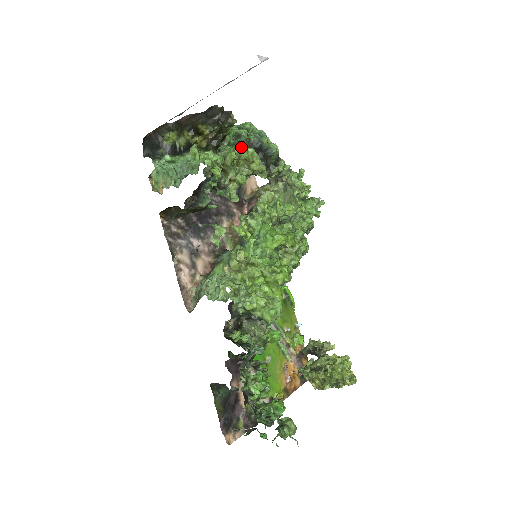
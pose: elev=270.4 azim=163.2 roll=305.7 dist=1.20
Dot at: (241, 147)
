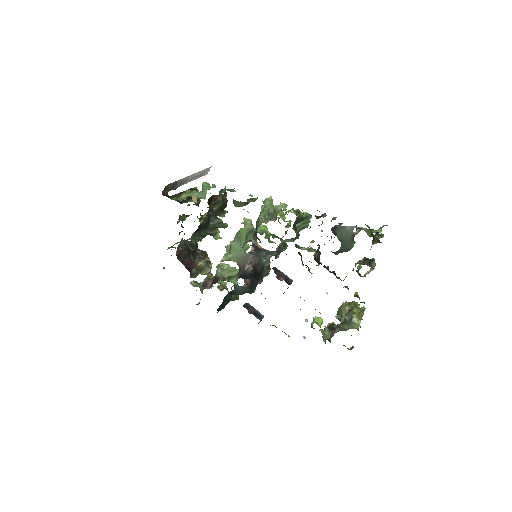
Dot at: occluded
